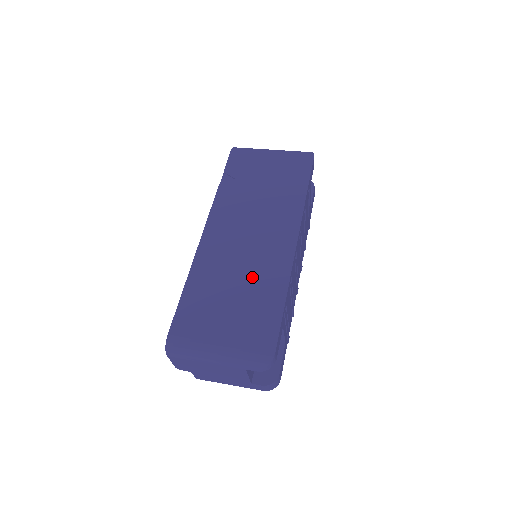
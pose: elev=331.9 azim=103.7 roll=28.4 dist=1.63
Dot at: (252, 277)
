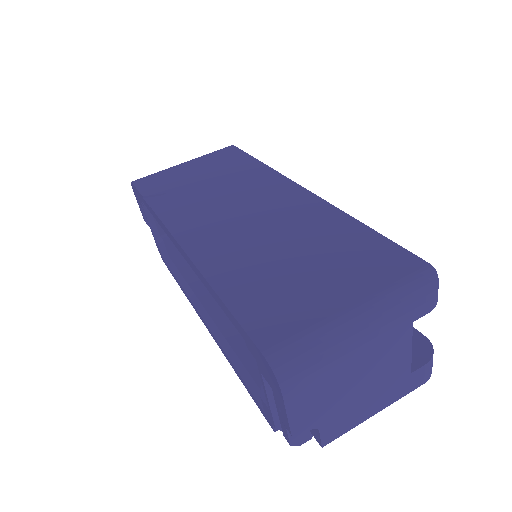
Dot at: (297, 234)
